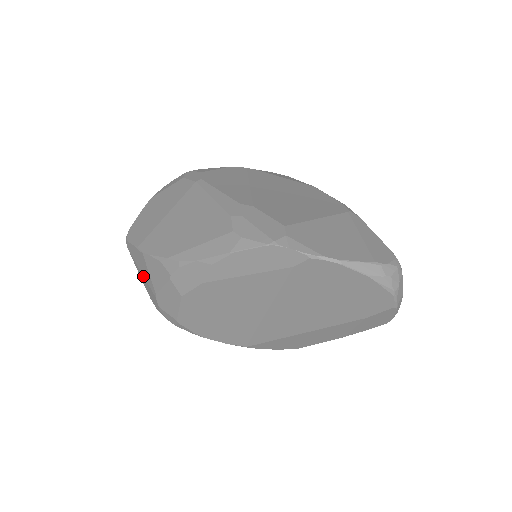
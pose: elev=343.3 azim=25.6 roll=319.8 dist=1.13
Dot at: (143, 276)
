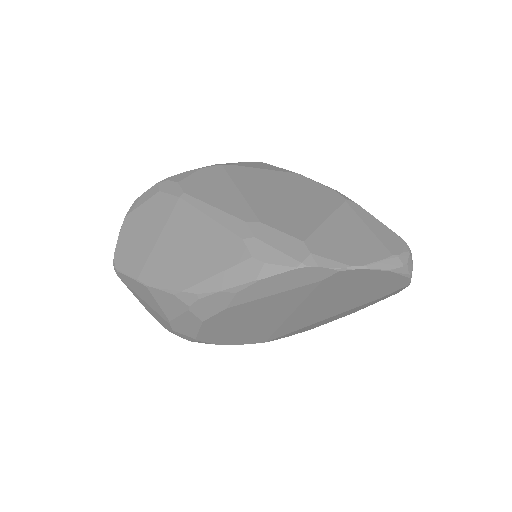
Dot at: (147, 304)
